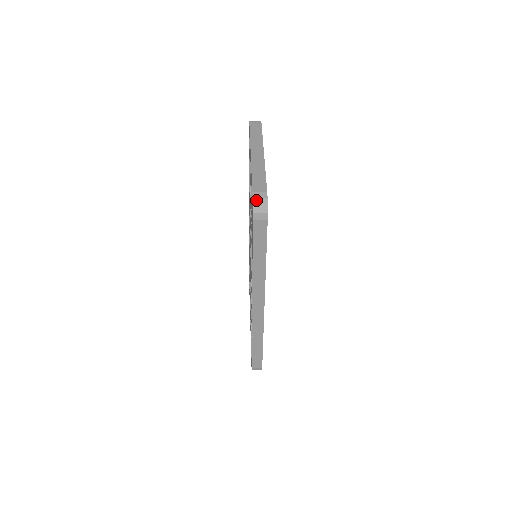
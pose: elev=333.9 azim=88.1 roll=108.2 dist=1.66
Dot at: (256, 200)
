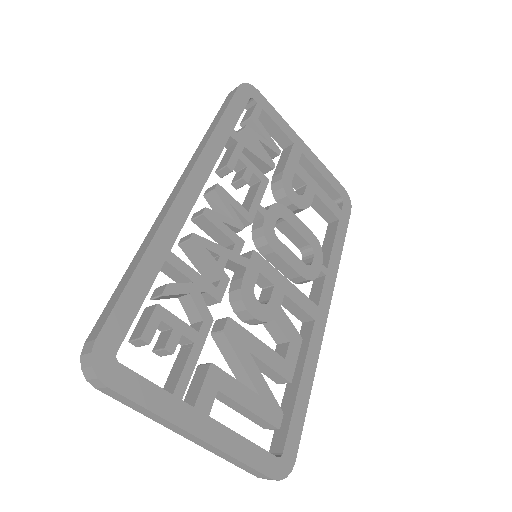
Dot at: occluded
